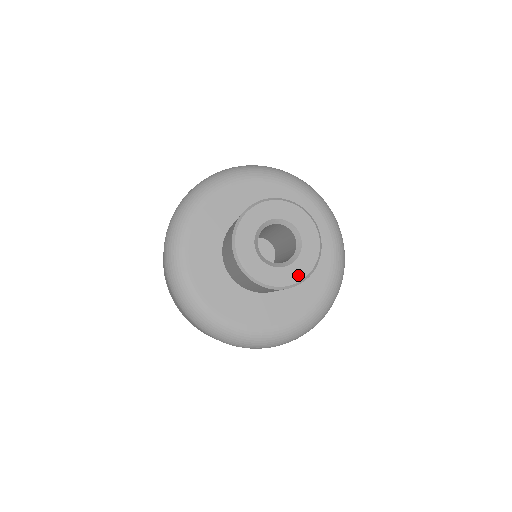
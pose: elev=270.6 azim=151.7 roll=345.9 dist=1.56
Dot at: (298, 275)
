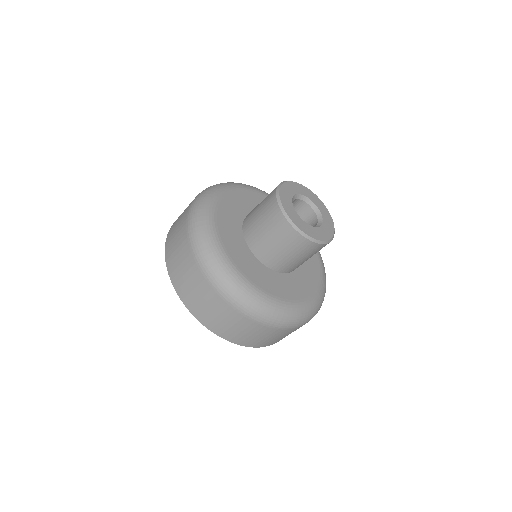
Dot at: (315, 235)
